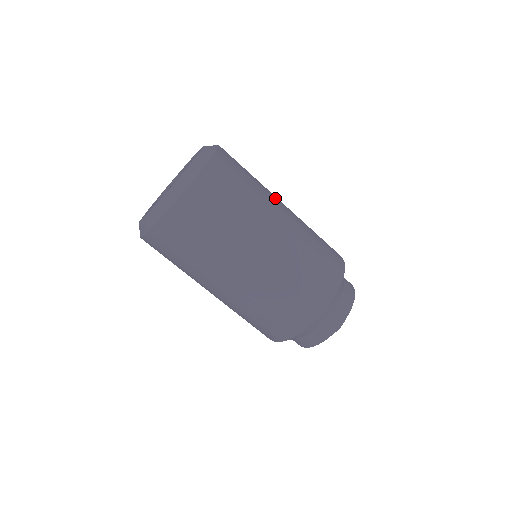
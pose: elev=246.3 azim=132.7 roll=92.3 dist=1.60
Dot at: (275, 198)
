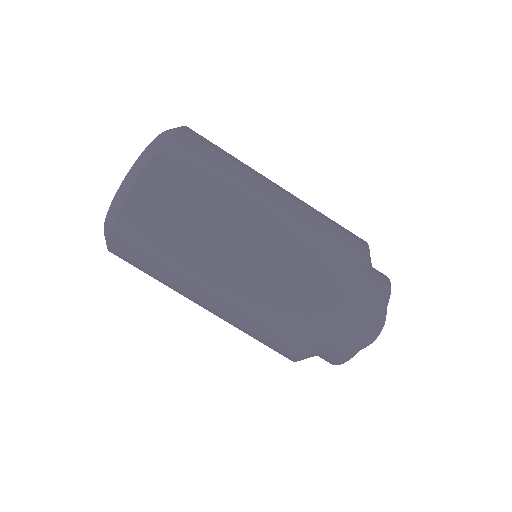
Dot at: (253, 198)
